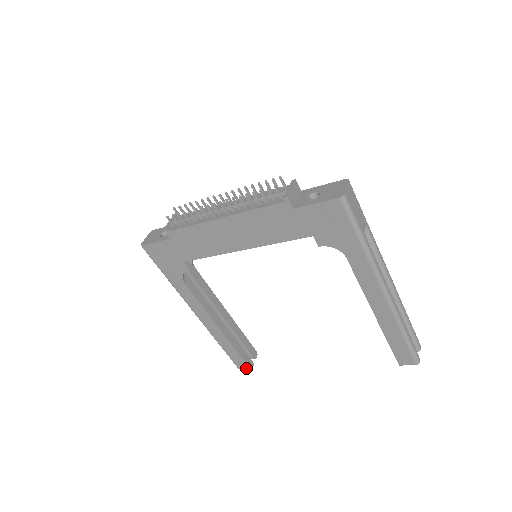
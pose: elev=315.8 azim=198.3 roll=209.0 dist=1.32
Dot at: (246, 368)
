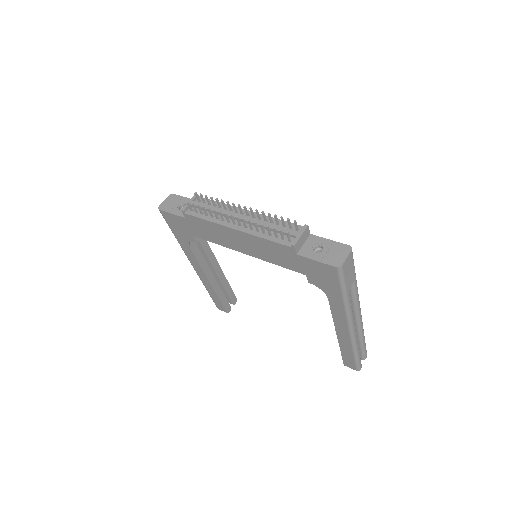
Dot at: (224, 311)
